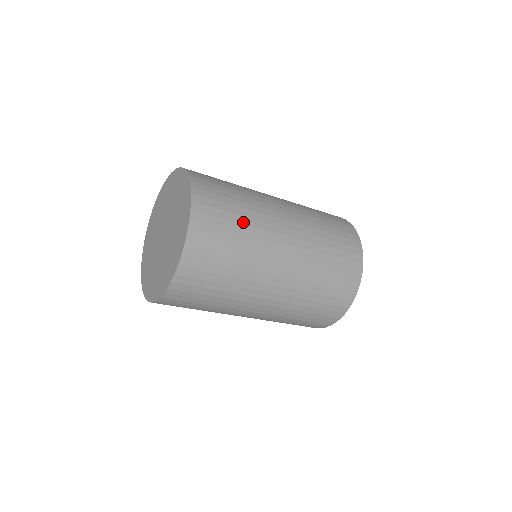
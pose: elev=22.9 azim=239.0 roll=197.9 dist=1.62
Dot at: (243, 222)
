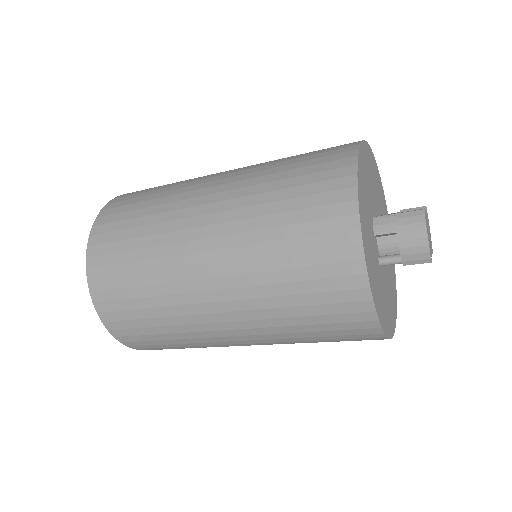
Dot at: (153, 305)
